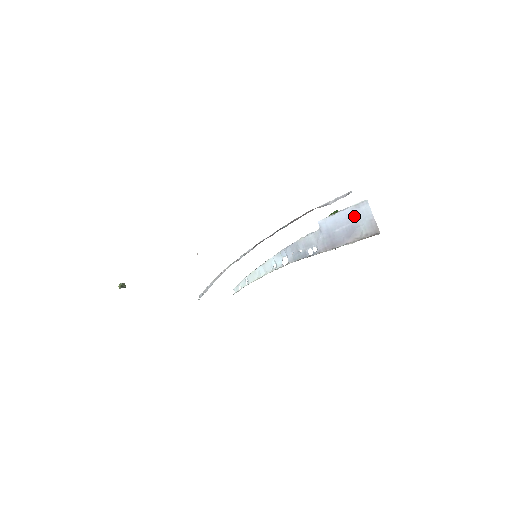
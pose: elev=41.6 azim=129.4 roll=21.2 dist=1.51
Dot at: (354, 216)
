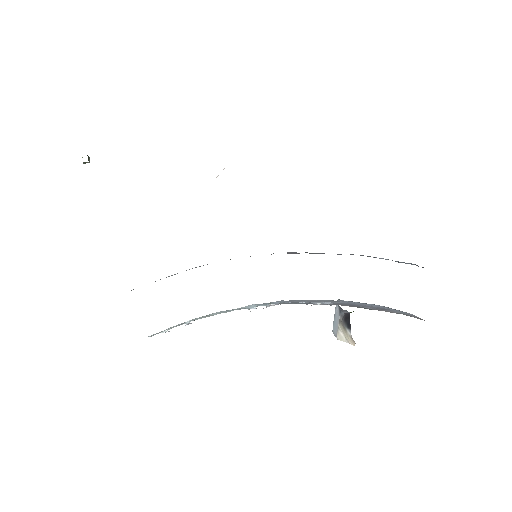
Dot at: (389, 308)
